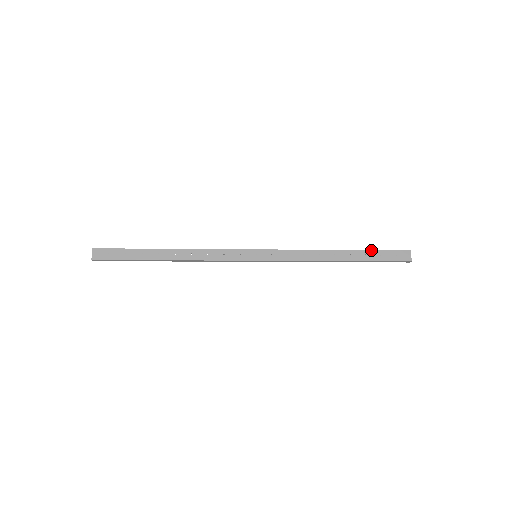
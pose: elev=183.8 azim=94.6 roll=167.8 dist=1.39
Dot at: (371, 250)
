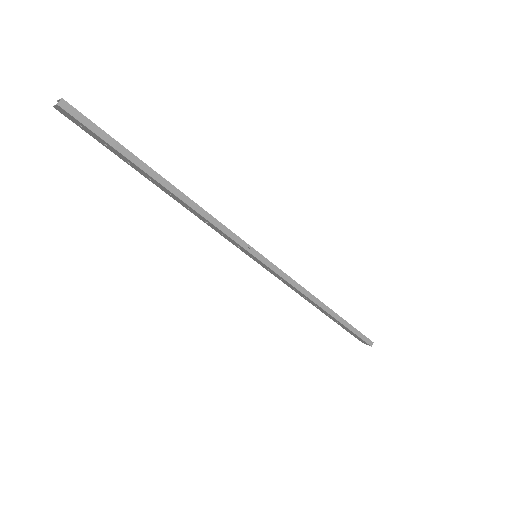
Dot at: occluded
